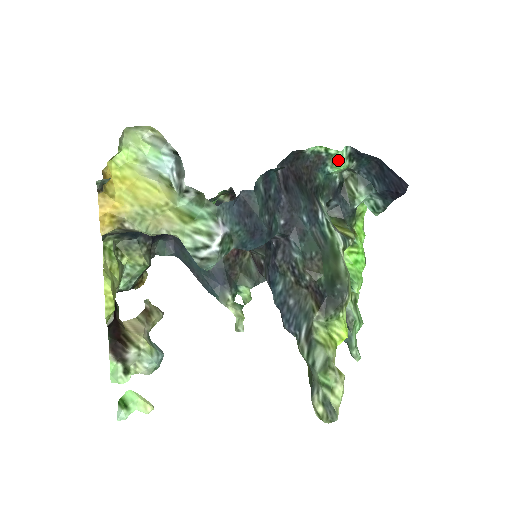
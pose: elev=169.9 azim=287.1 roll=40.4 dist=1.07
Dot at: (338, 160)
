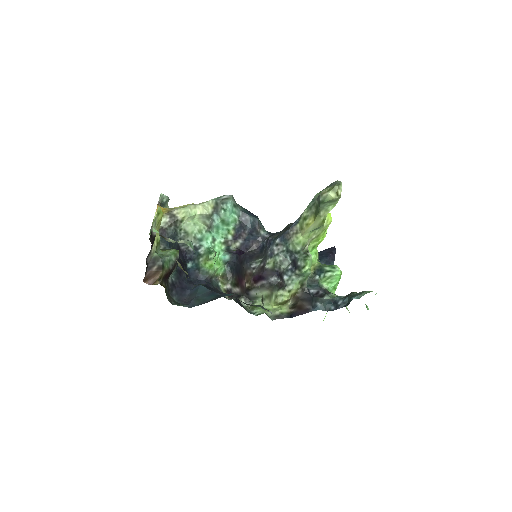
Dot at: occluded
